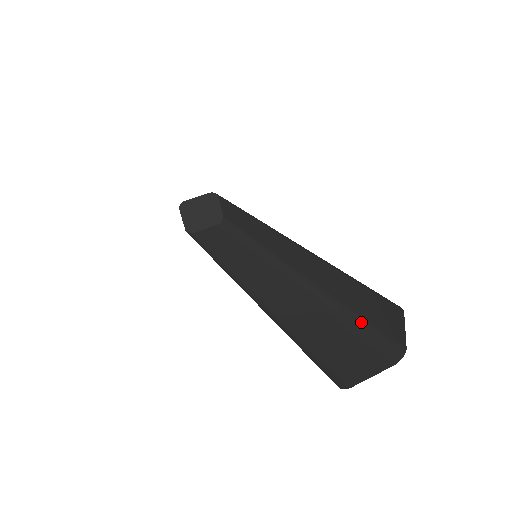
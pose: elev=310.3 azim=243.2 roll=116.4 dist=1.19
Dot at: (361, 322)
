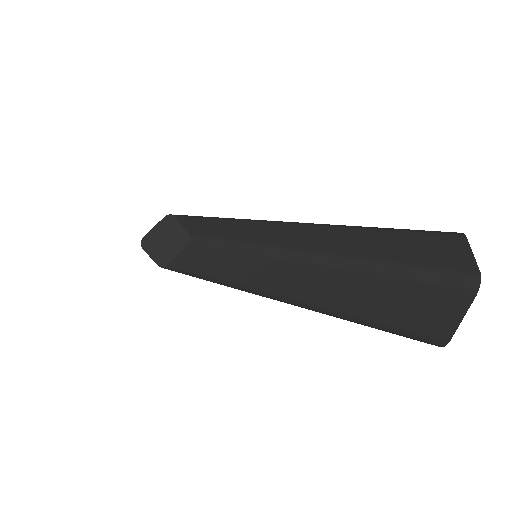
Dot at: (410, 269)
